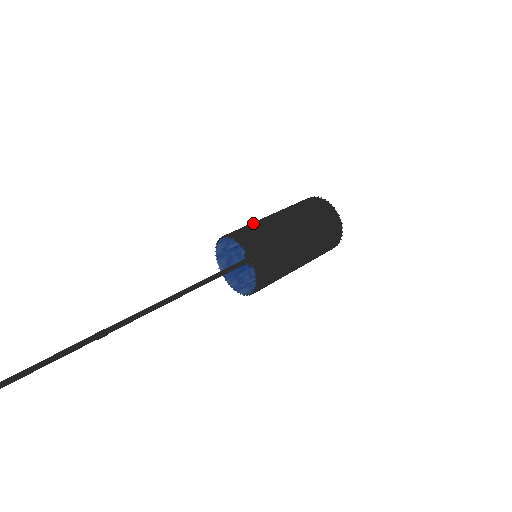
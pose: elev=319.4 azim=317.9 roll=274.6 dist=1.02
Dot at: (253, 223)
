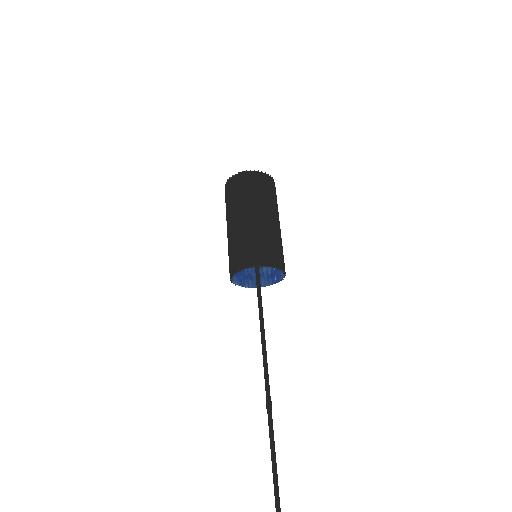
Dot at: (240, 238)
